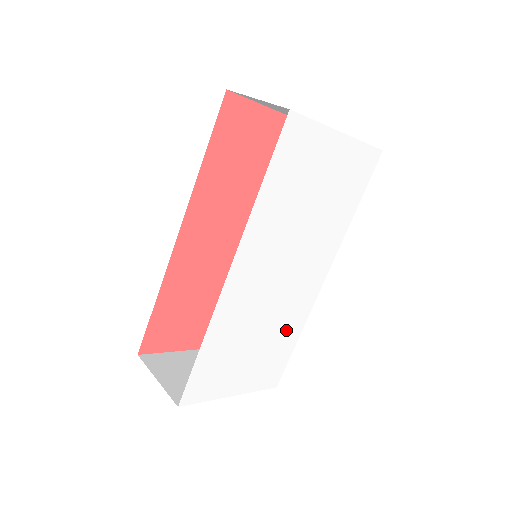
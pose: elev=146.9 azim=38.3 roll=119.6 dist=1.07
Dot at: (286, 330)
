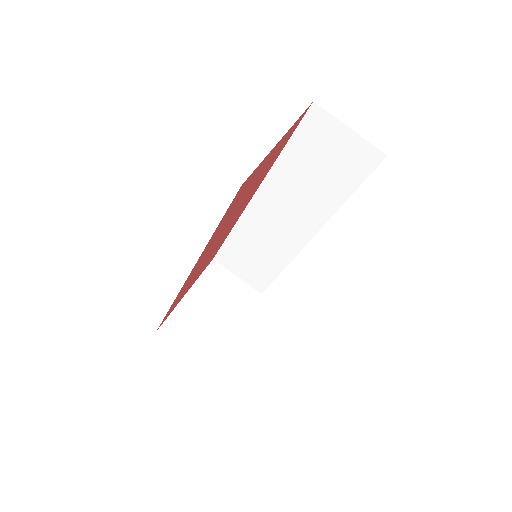
Dot at: occluded
